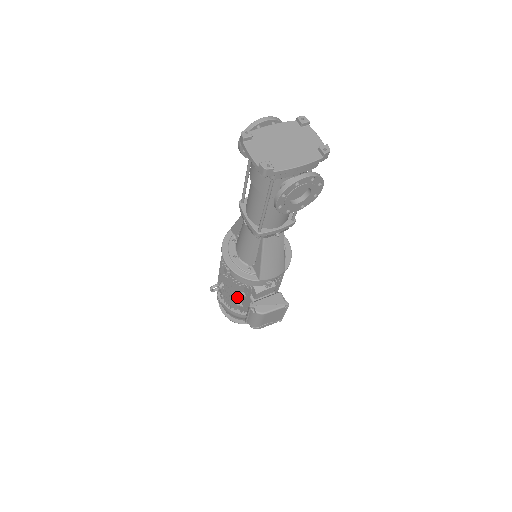
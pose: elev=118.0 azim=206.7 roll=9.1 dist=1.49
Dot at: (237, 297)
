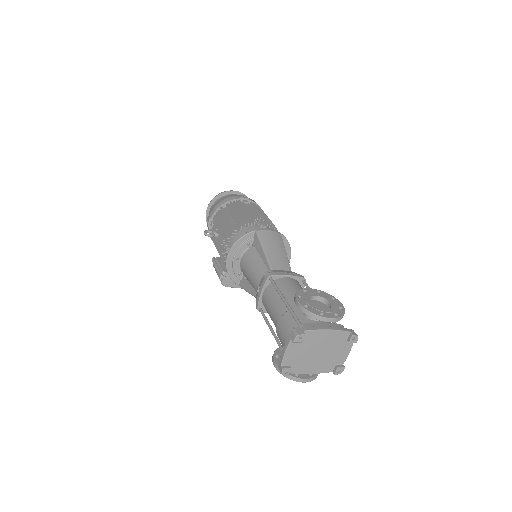
Dot at: occluded
